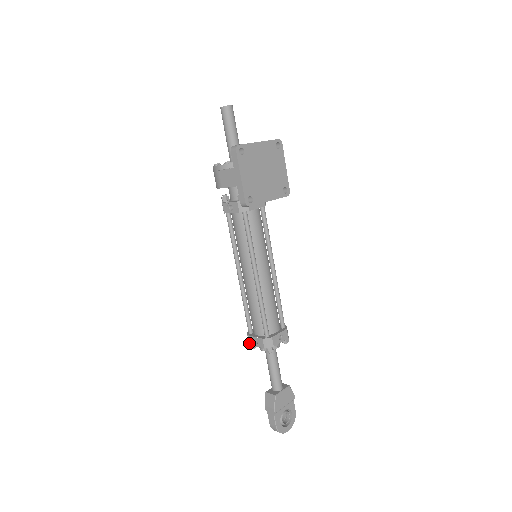
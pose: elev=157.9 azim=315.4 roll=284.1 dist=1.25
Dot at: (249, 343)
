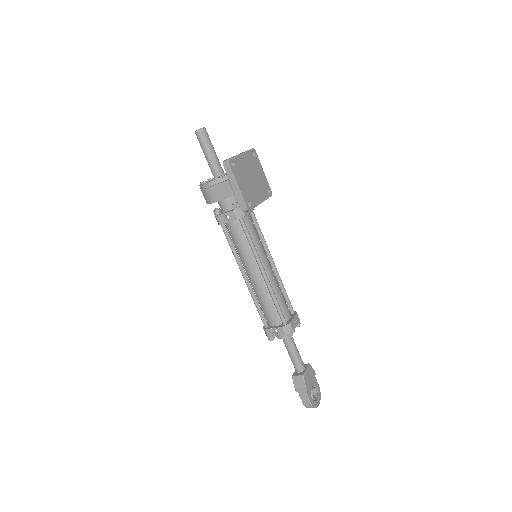
Dot at: (268, 336)
